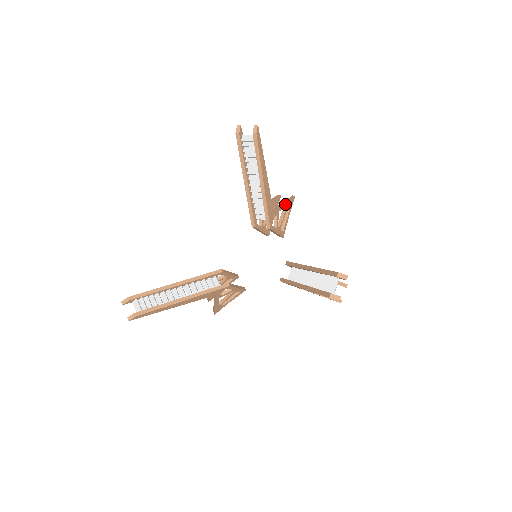
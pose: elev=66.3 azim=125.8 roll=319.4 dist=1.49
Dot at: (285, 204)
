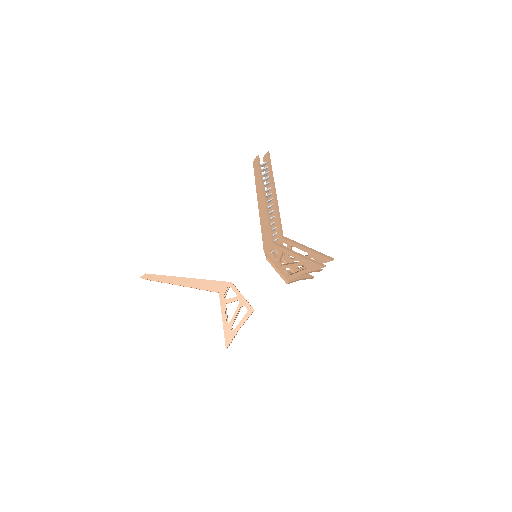
Dot at: occluded
